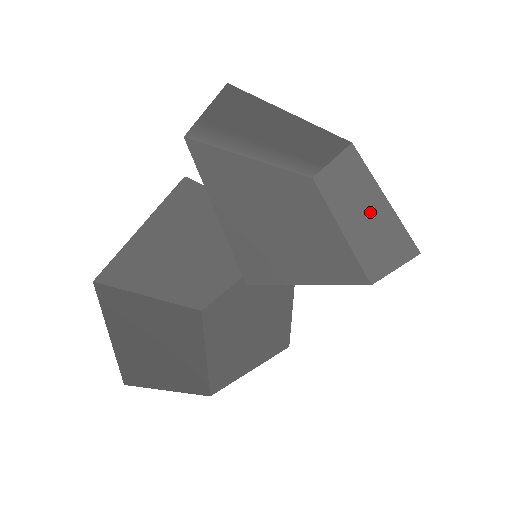
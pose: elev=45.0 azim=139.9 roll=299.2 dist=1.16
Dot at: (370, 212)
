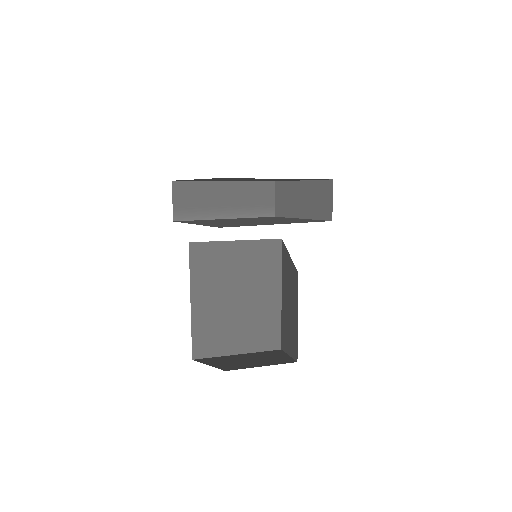
Dot at: (304, 195)
